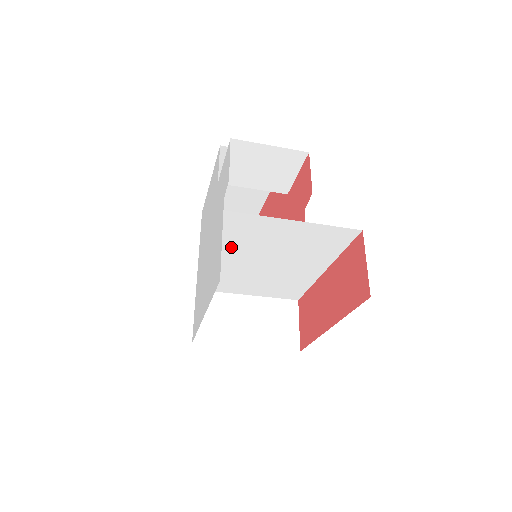
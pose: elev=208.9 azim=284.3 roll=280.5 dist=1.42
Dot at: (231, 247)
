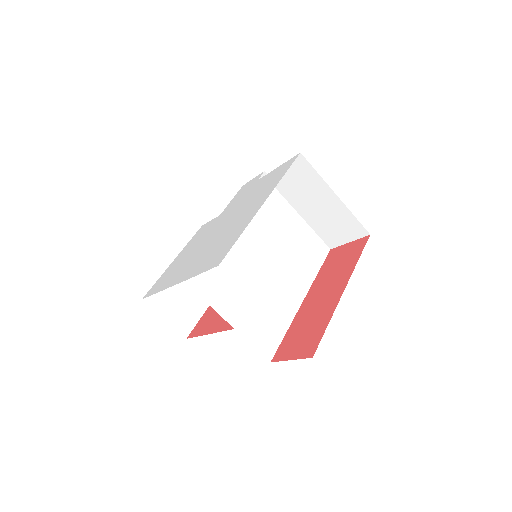
Dot at: (251, 221)
